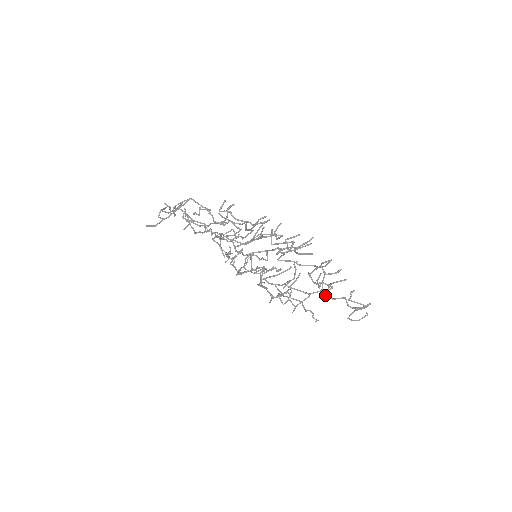
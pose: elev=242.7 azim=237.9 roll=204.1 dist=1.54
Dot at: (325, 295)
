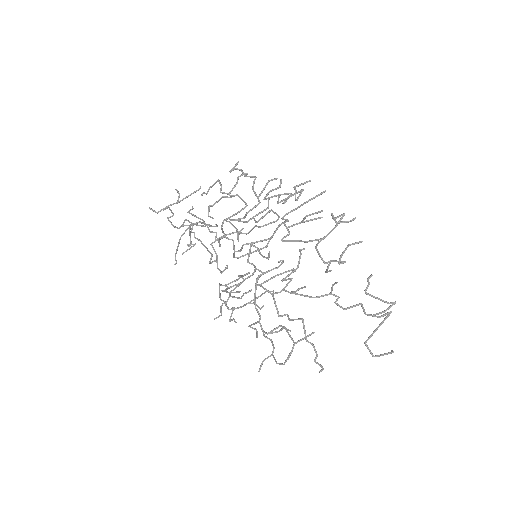
Dot at: (335, 303)
